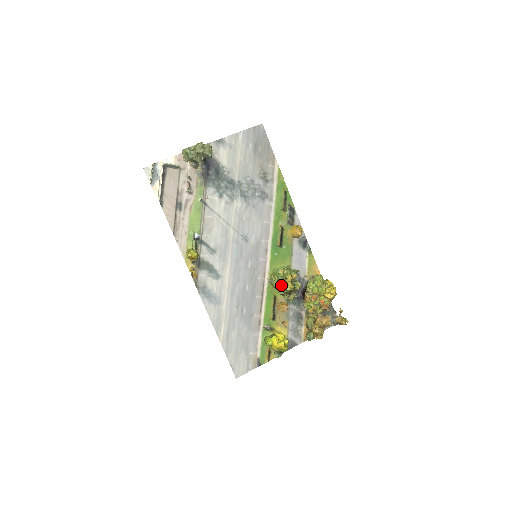
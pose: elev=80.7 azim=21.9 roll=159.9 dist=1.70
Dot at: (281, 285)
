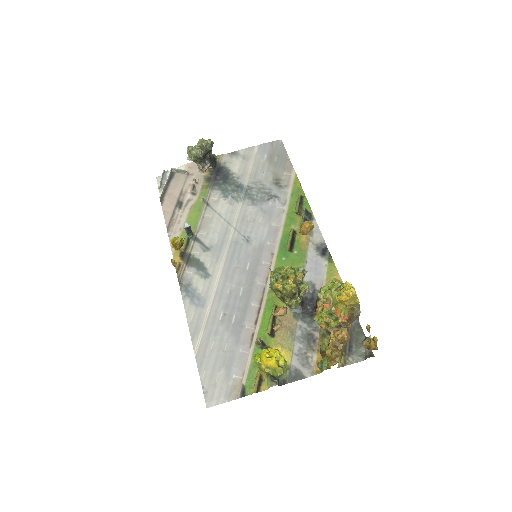
Dot at: (280, 284)
